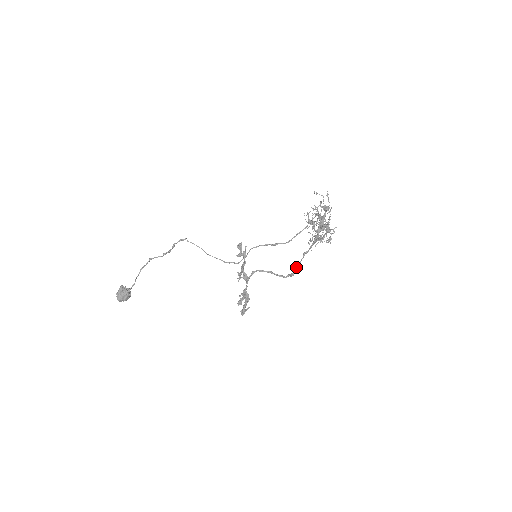
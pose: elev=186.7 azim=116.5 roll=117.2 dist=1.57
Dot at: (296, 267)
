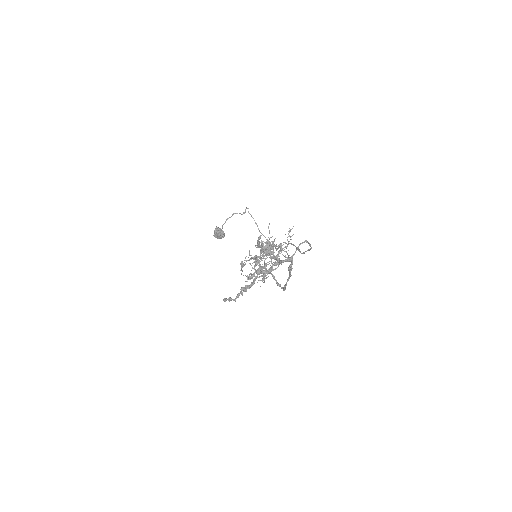
Dot at: (285, 284)
